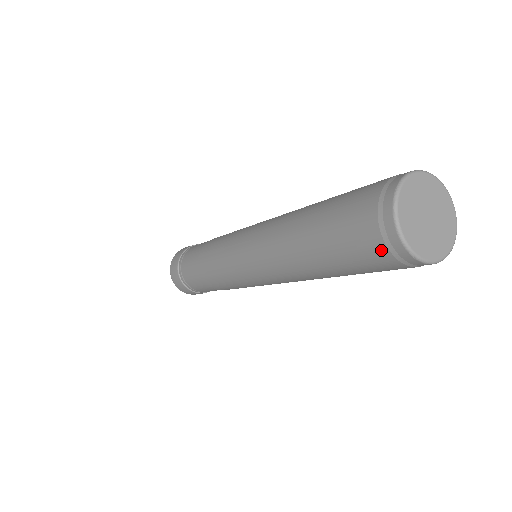
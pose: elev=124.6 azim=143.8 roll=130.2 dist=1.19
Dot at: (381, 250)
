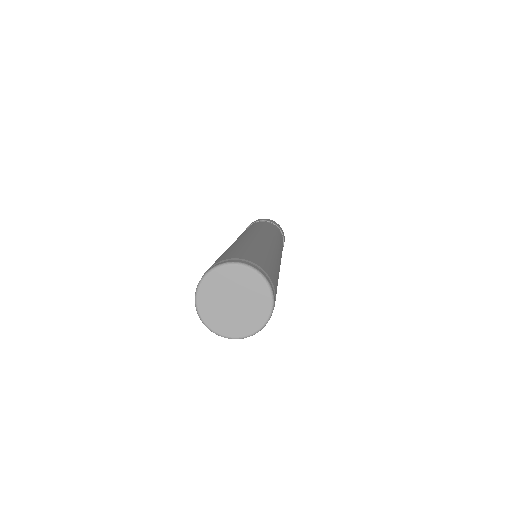
Dot at: occluded
